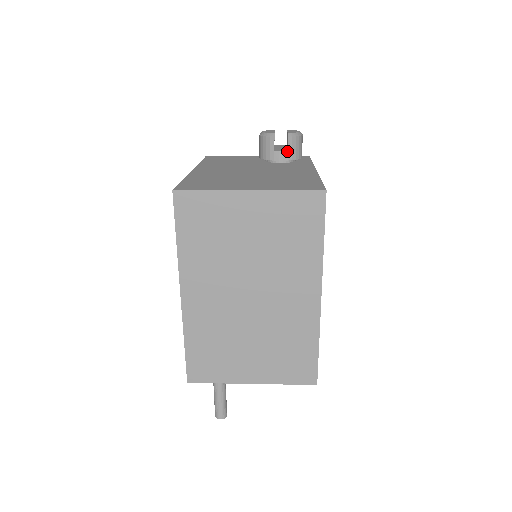
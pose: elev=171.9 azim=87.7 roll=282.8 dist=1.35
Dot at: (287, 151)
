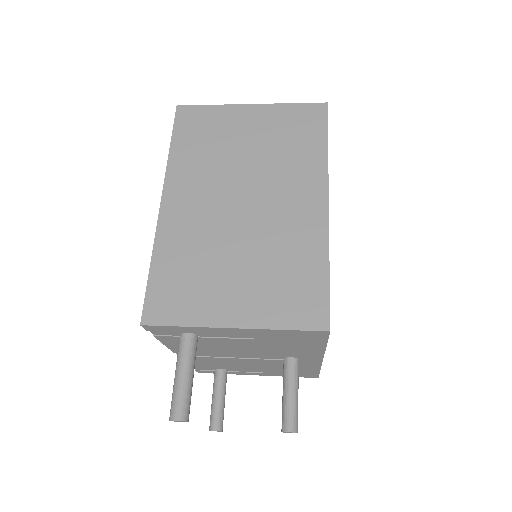
Dot at: occluded
